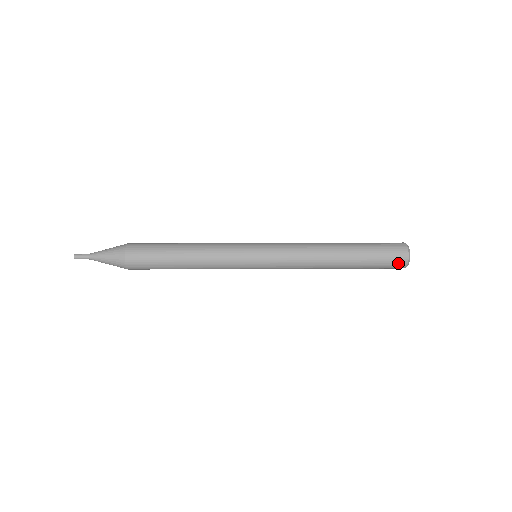
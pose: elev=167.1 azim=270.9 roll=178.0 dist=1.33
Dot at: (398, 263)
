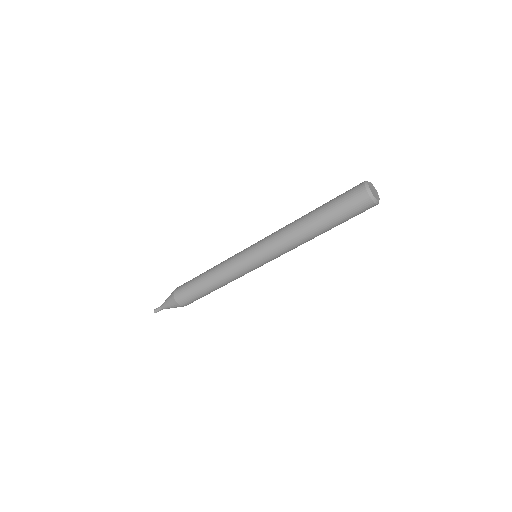
Dot at: (361, 201)
